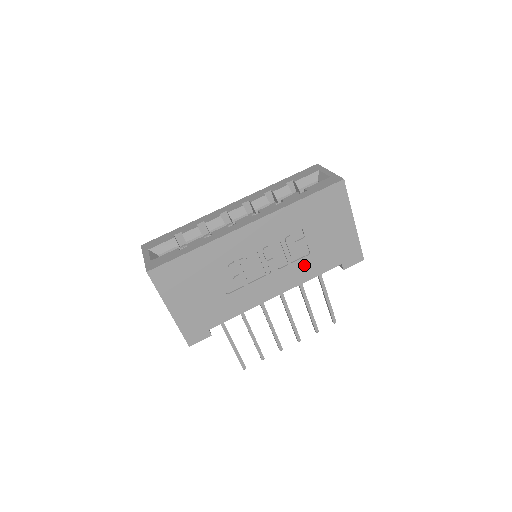
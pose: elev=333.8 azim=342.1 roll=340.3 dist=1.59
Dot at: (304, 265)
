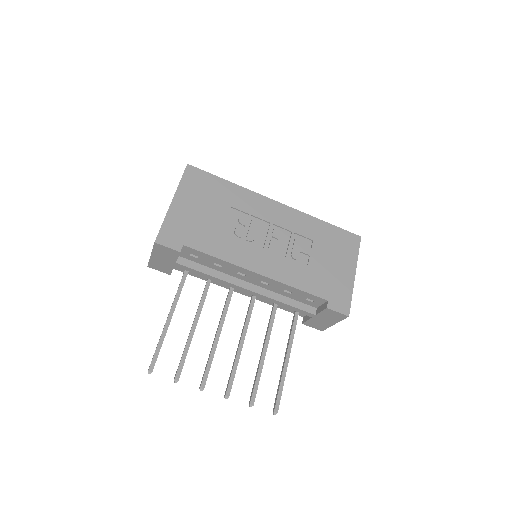
Dot at: (297, 270)
